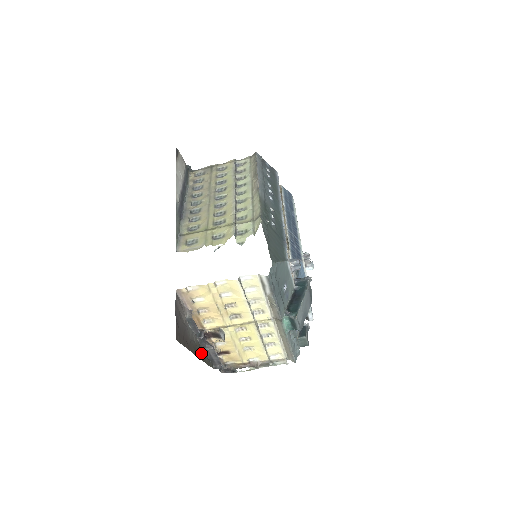
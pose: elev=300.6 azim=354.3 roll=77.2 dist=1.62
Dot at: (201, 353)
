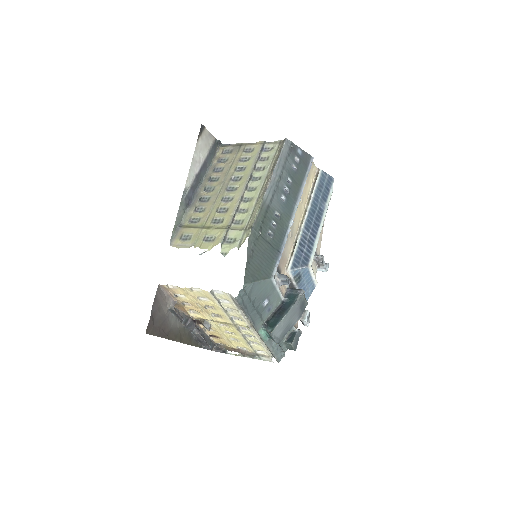
Dot at: (186, 337)
